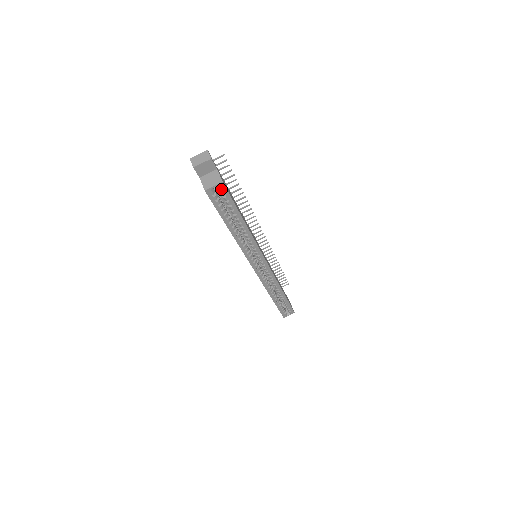
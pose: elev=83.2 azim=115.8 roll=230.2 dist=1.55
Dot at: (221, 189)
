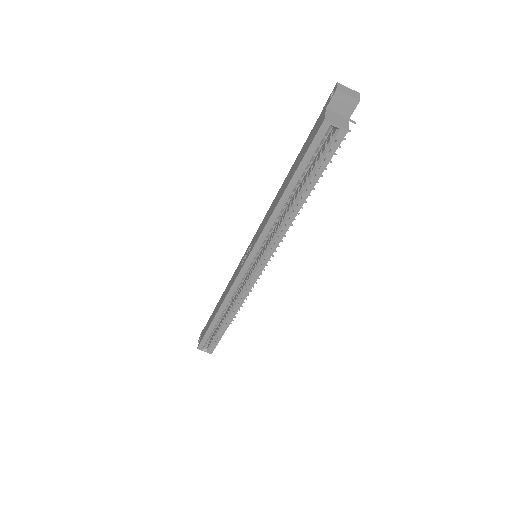
Dot at: (337, 137)
